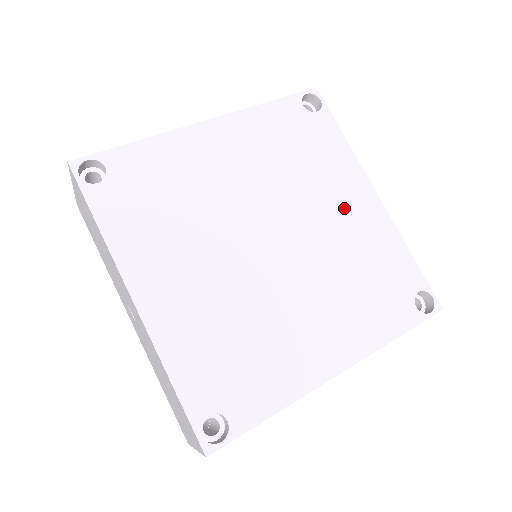
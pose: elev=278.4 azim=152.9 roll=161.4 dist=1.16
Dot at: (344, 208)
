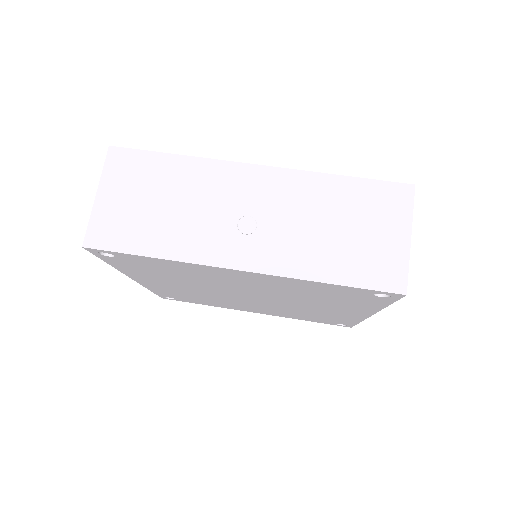
Dot at: occluded
